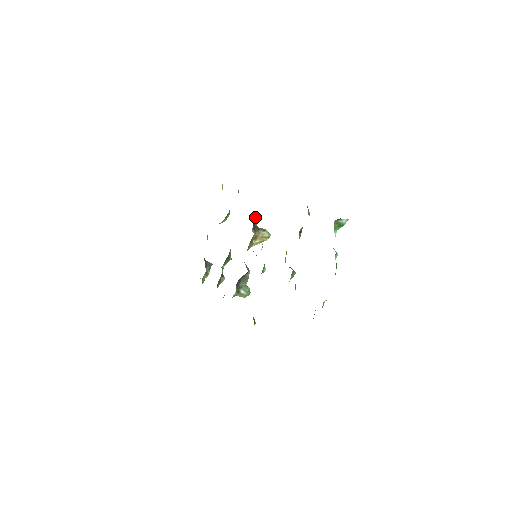
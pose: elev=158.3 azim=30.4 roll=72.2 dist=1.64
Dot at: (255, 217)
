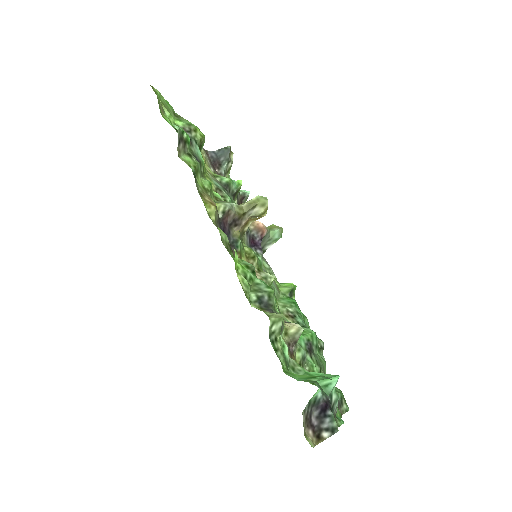
Dot at: (228, 211)
